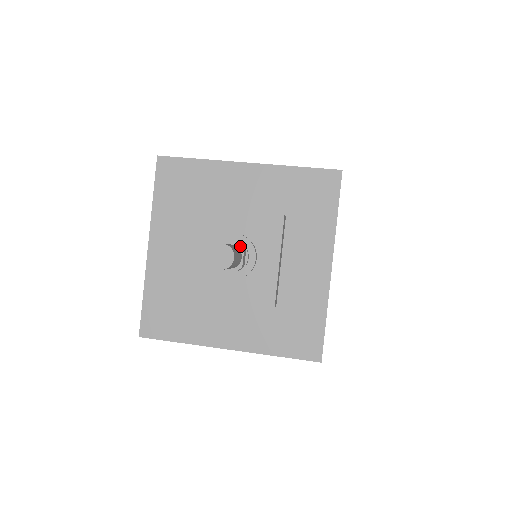
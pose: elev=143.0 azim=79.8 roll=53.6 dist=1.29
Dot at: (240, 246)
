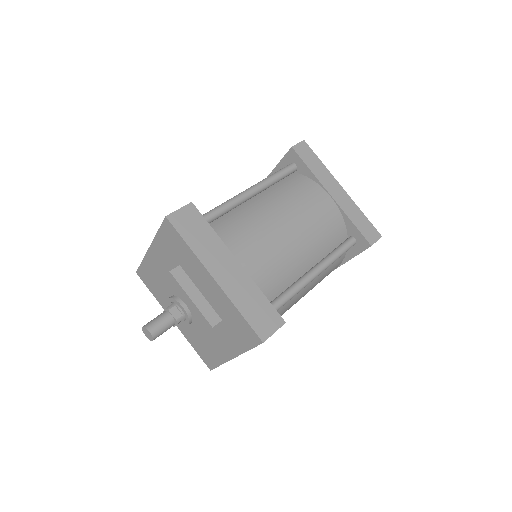
Dot at: (176, 321)
